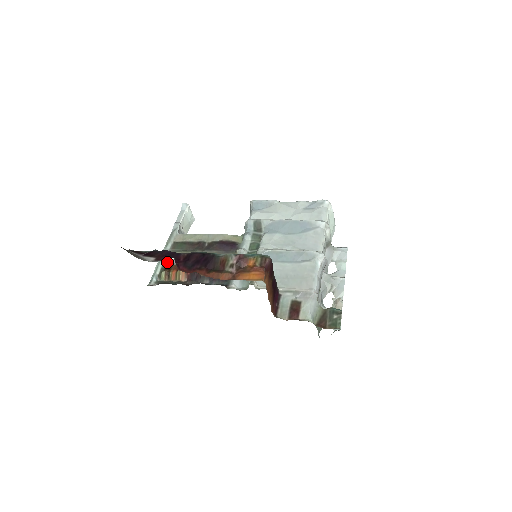
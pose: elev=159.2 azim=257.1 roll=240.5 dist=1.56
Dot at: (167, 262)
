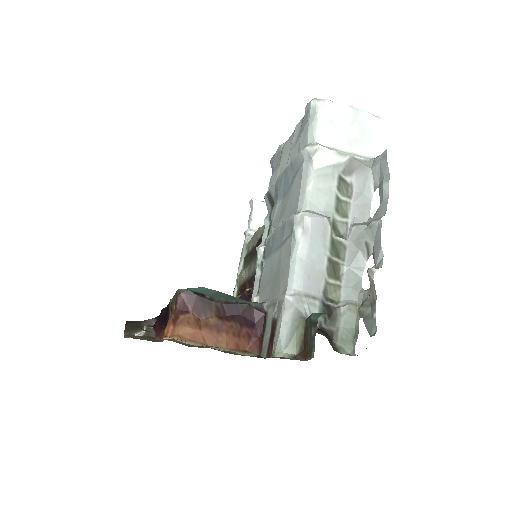
Dot at: (238, 288)
